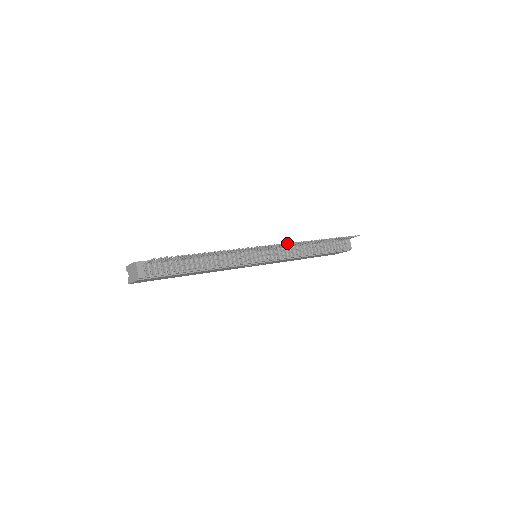
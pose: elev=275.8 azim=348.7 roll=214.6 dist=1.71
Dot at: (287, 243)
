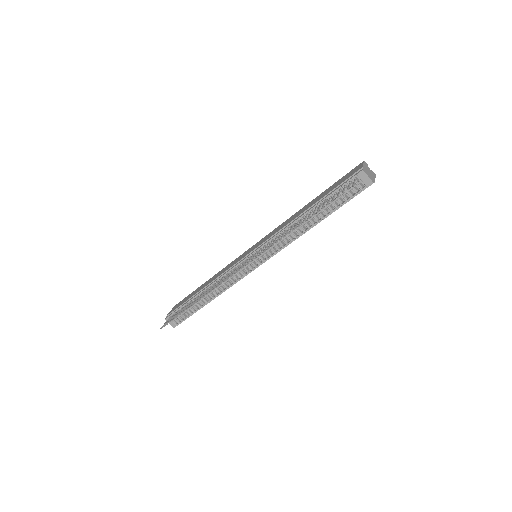
Dot at: occluded
